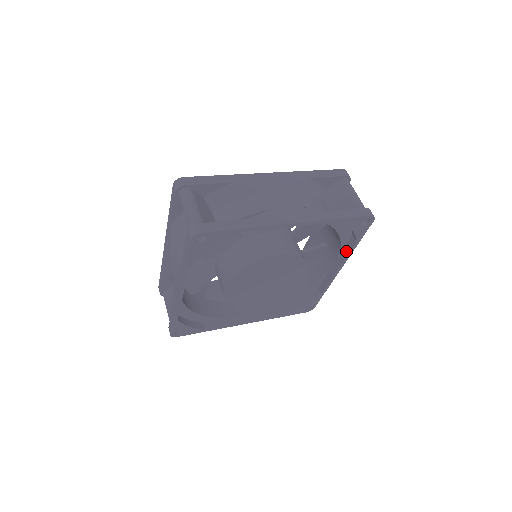
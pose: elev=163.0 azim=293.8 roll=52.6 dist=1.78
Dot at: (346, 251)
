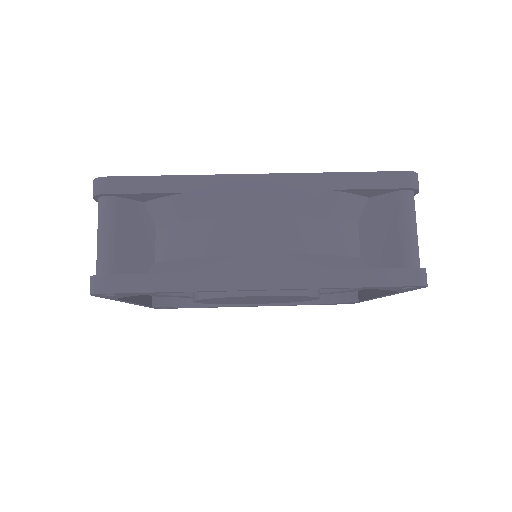
Dot at: occluded
